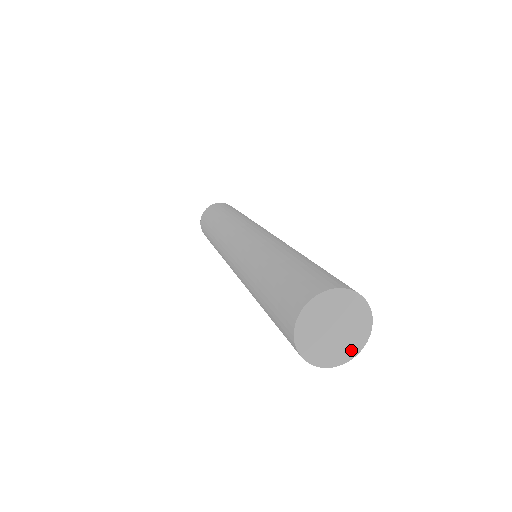
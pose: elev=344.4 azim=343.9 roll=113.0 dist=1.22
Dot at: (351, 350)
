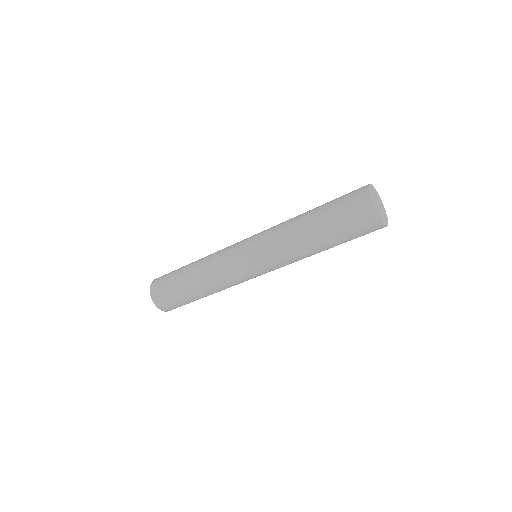
Dot at: (385, 221)
